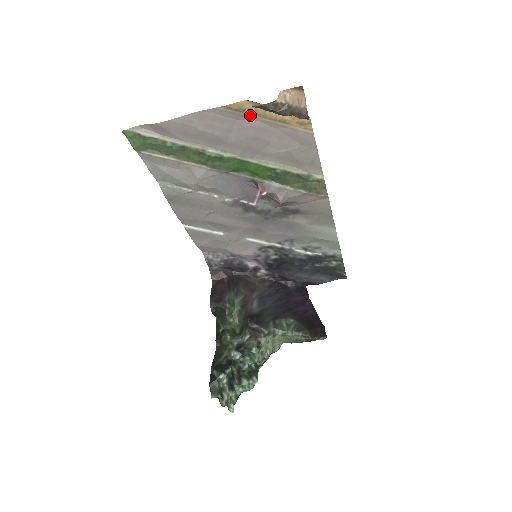
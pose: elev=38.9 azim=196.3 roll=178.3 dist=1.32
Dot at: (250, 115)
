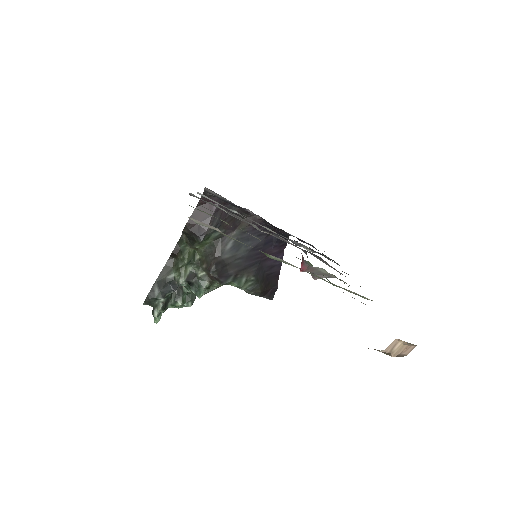
Dot at: occluded
